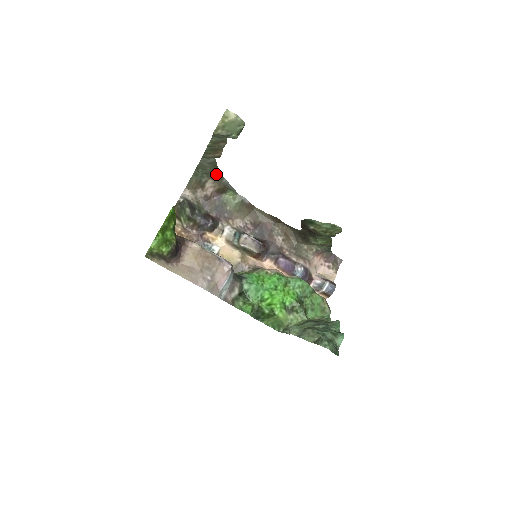
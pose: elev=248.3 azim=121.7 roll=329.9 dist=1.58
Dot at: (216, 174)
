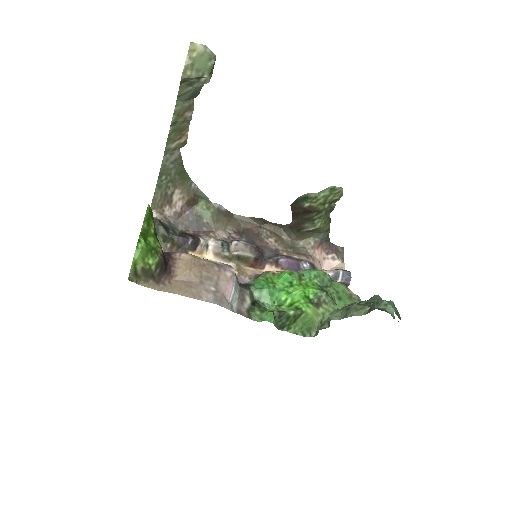
Dot at: (183, 178)
